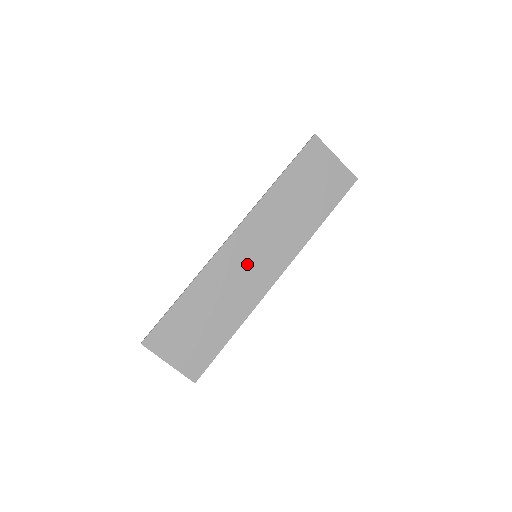
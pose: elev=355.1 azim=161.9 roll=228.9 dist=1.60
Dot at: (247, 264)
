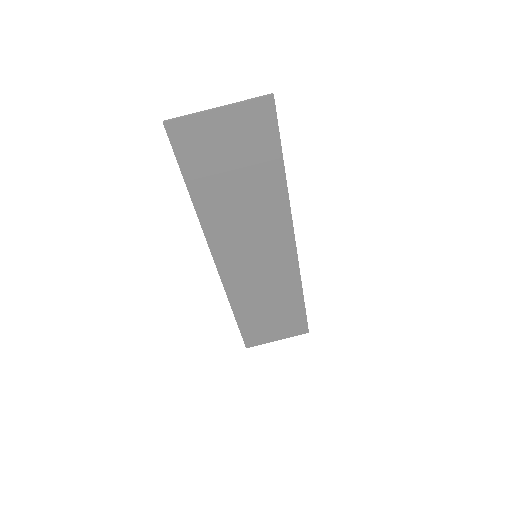
Dot at: (256, 267)
